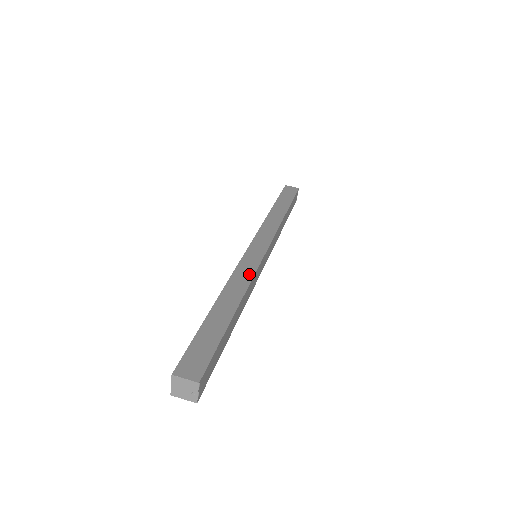
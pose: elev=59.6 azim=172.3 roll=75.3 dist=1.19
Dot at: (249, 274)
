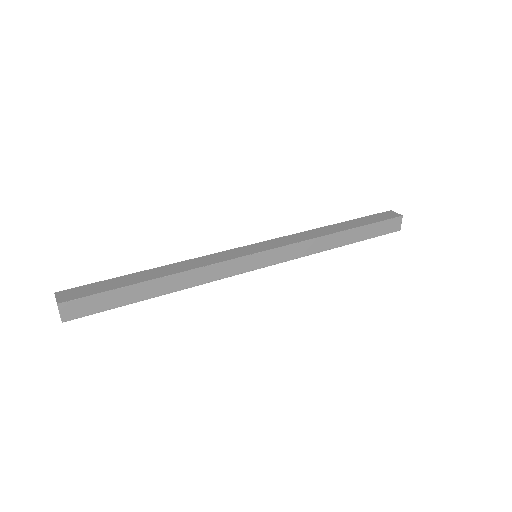
Dot at: (211, 261)
